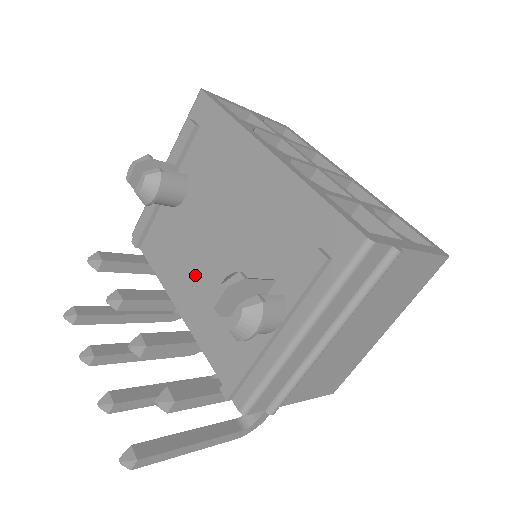
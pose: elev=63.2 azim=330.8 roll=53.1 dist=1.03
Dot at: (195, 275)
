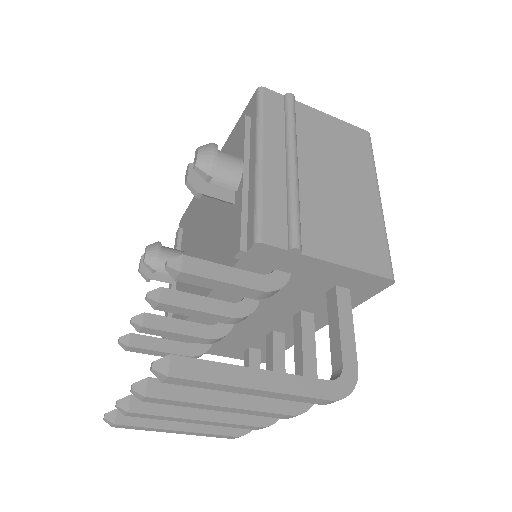
Dot at: occluded
